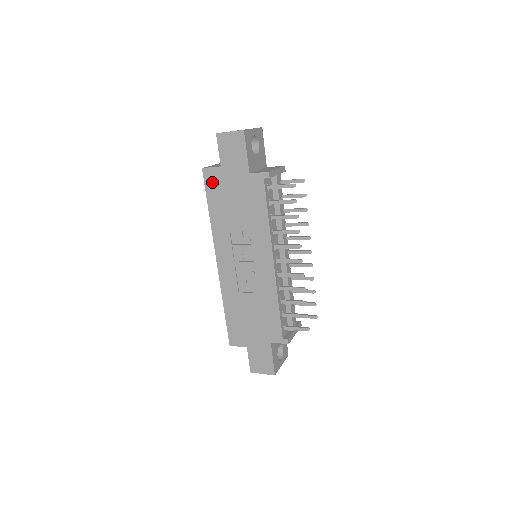
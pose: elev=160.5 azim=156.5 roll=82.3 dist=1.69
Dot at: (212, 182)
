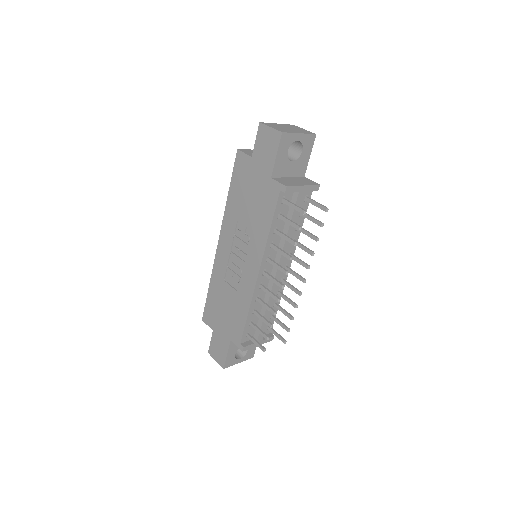
Dot at: (240, 167)
